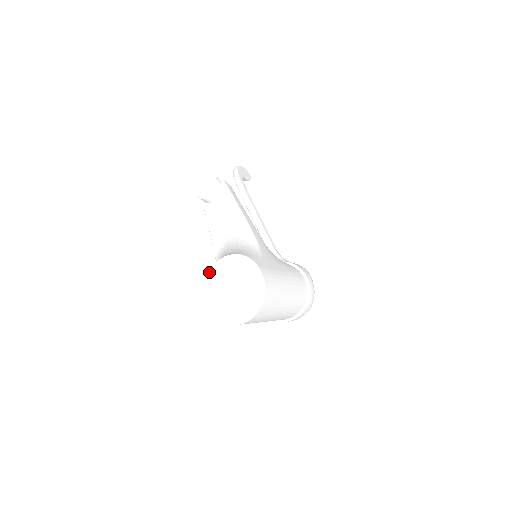
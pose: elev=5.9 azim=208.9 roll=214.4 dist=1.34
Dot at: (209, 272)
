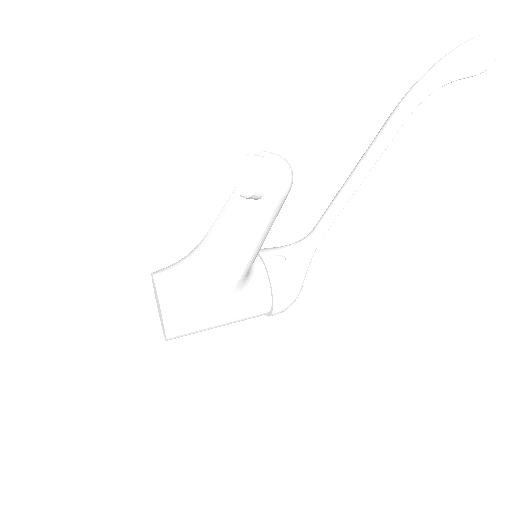
Dot at: (153, 278)
